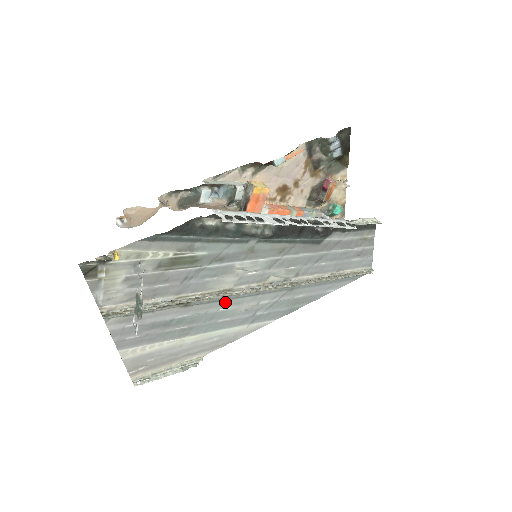
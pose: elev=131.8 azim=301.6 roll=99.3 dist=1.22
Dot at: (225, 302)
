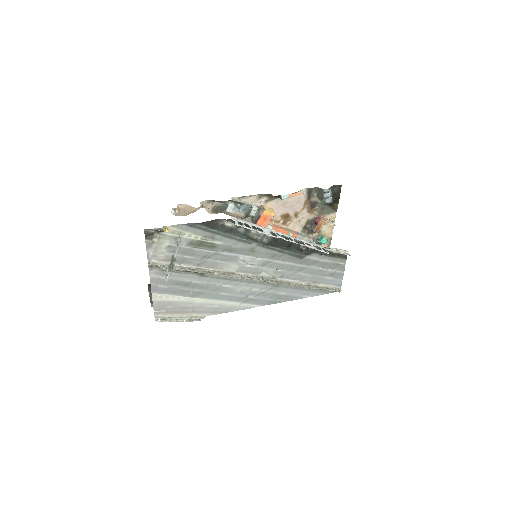
Dot at: (228, 281)
